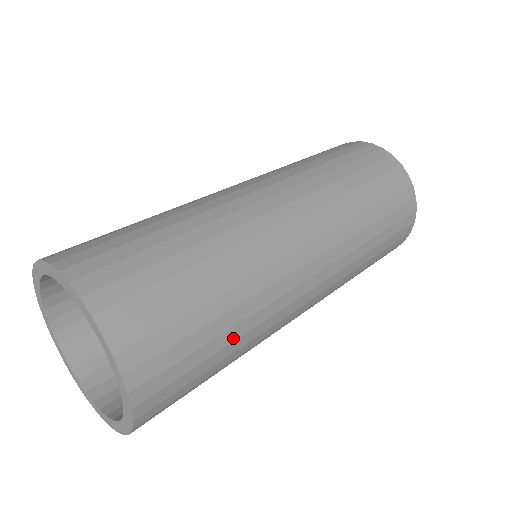
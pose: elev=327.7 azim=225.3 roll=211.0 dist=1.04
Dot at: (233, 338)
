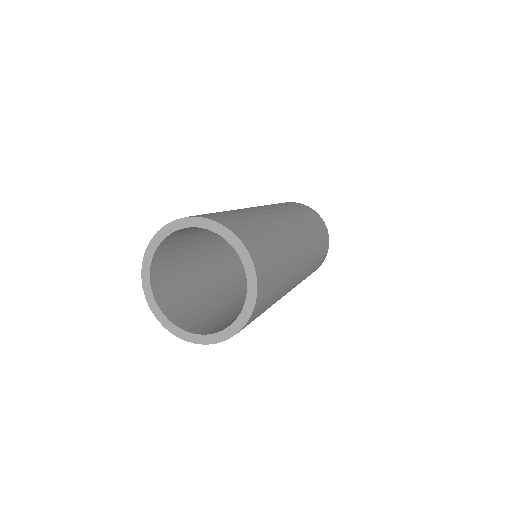
Dot at: occluded
